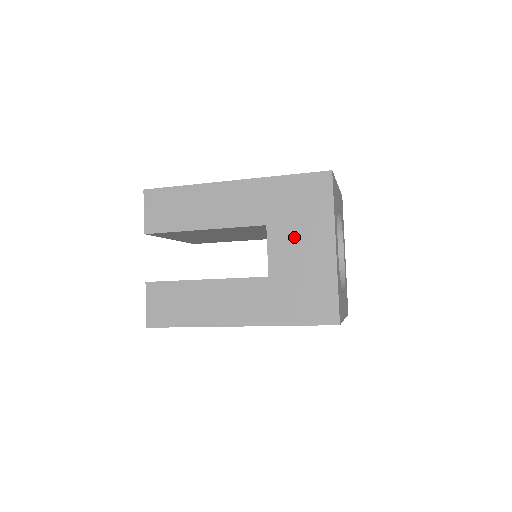
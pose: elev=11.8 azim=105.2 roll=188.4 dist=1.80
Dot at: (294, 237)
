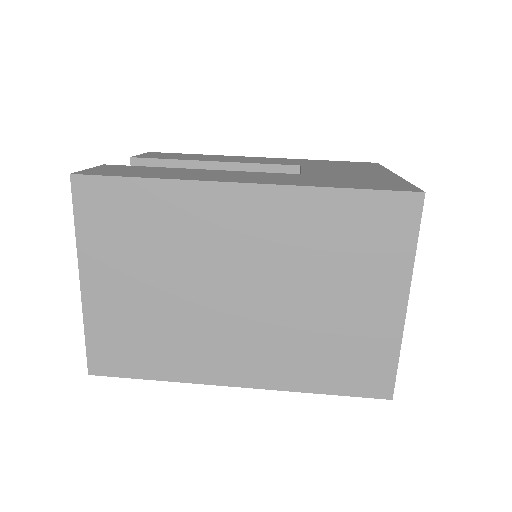
Dot at: occluded
